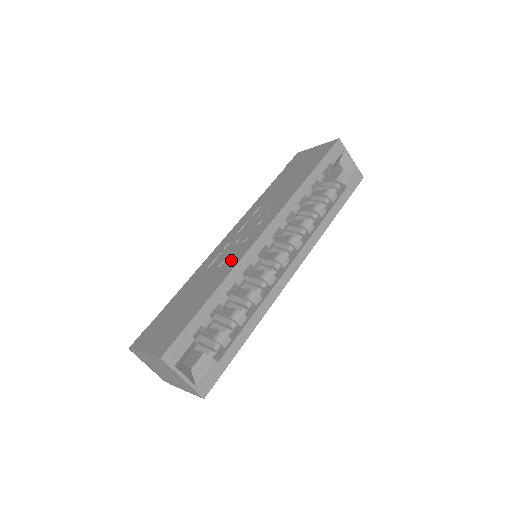
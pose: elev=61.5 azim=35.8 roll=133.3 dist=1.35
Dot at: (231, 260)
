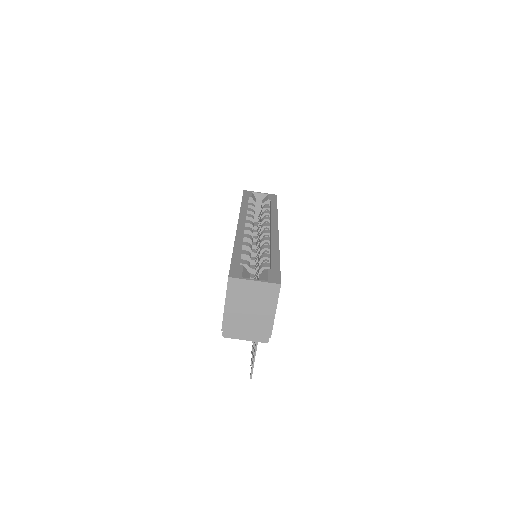
Dot at: occluded
